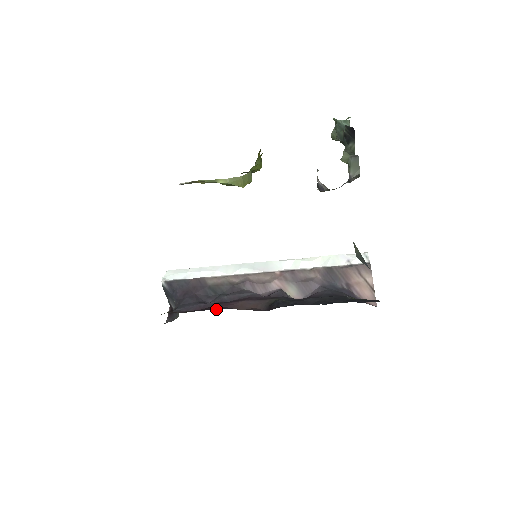
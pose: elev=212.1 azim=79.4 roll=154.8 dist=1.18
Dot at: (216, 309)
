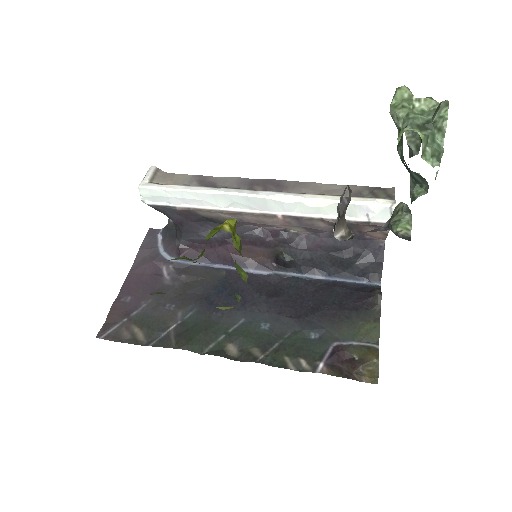
Dot at: (226, 264)
